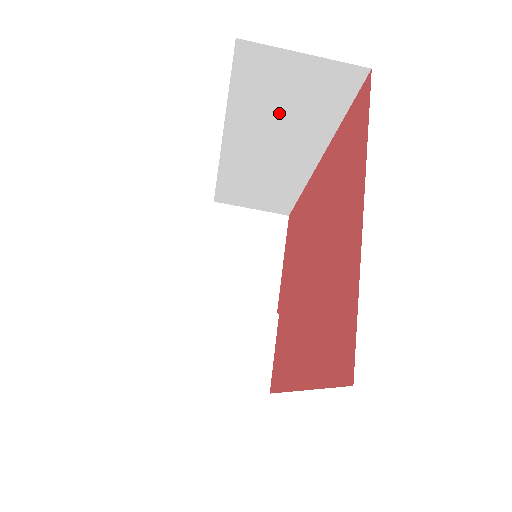
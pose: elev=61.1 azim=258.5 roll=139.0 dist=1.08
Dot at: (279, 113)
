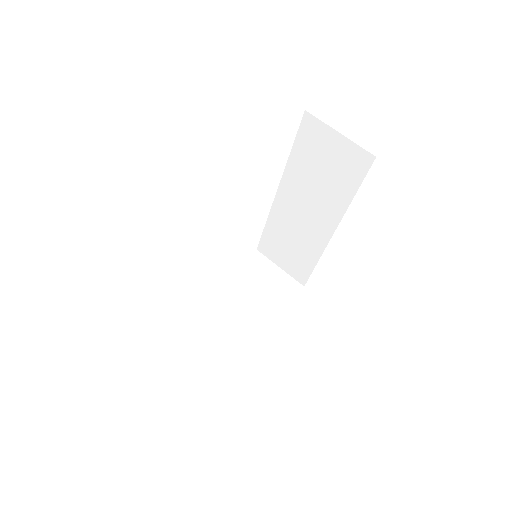
Dot at: (317, 176)
